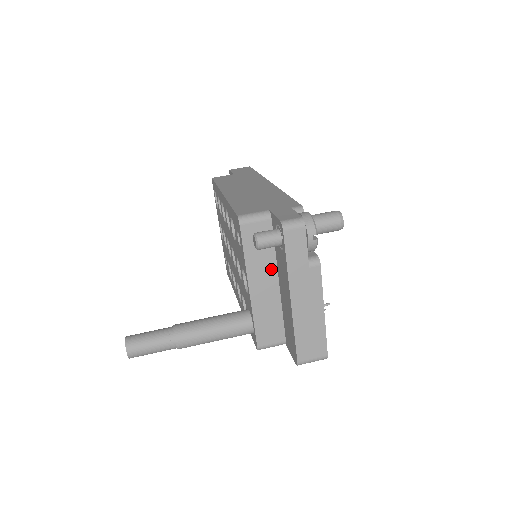
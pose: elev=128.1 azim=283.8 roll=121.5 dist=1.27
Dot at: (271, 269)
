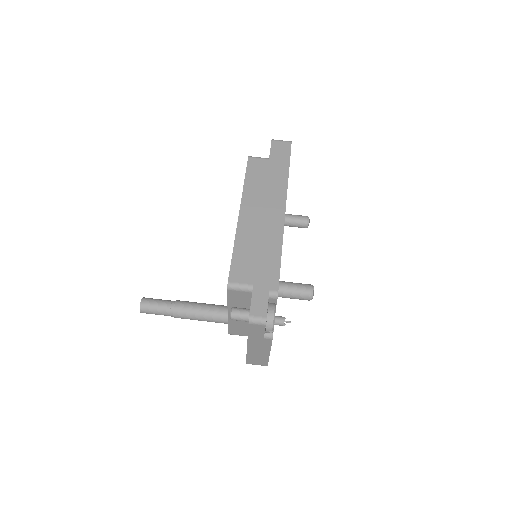
Dot at: occluded
